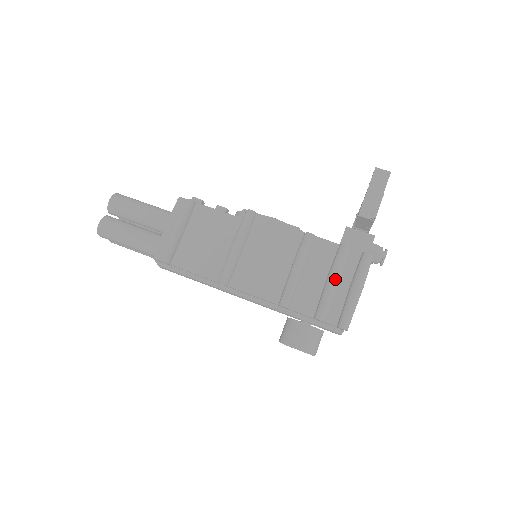
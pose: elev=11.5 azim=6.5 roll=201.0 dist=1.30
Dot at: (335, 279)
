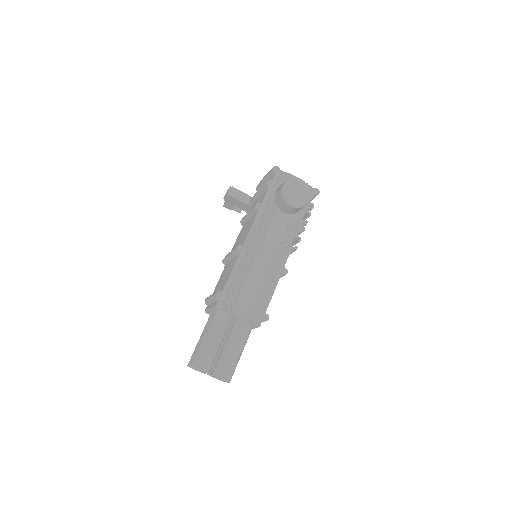
Dot at: (257, 191)
